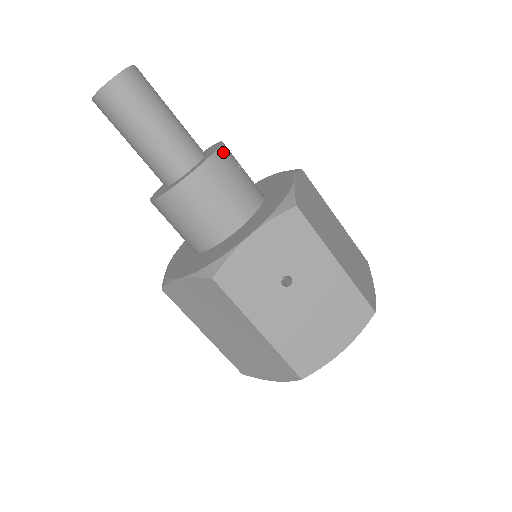
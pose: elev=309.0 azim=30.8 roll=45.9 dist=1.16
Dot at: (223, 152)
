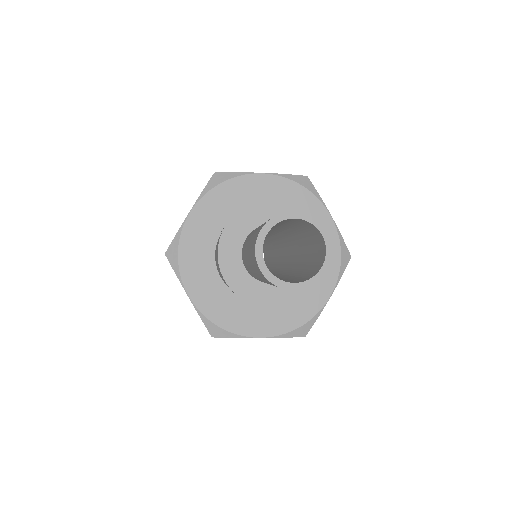
Dot at: (310, 287)
